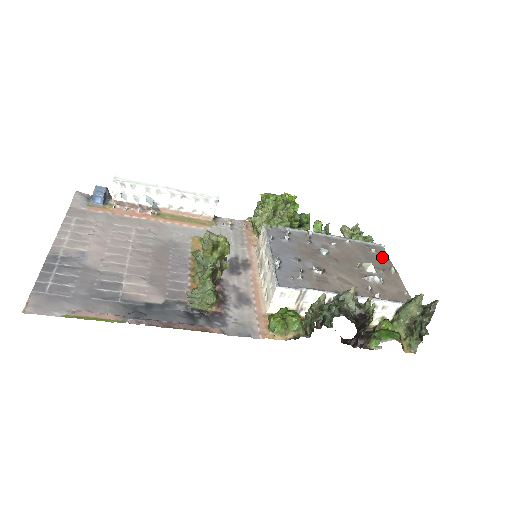
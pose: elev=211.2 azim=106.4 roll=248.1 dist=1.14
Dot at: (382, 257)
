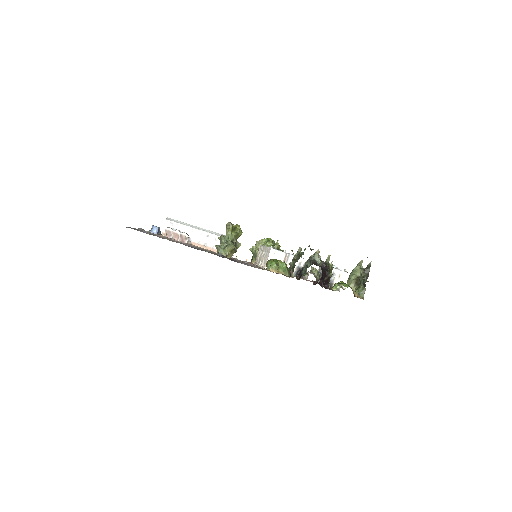
Dot at: occluded
